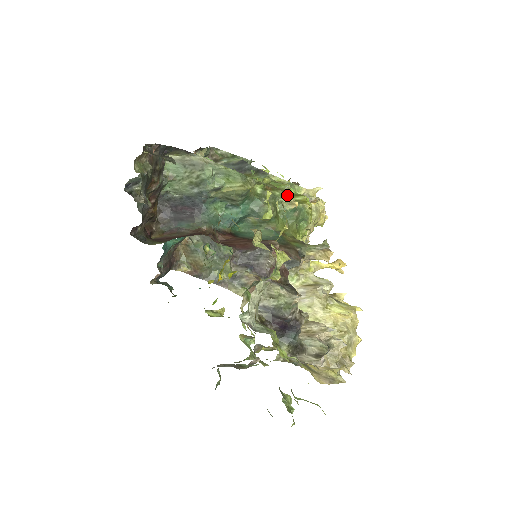
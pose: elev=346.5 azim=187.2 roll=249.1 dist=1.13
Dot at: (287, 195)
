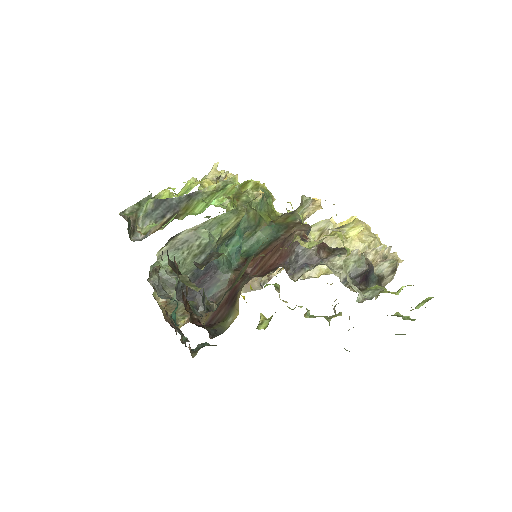
Dot at: (248, 192)
